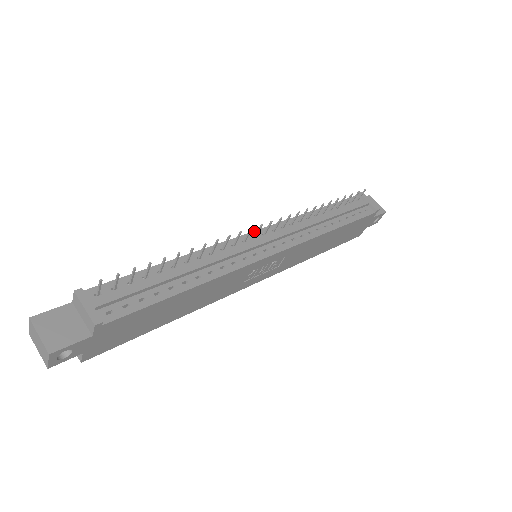
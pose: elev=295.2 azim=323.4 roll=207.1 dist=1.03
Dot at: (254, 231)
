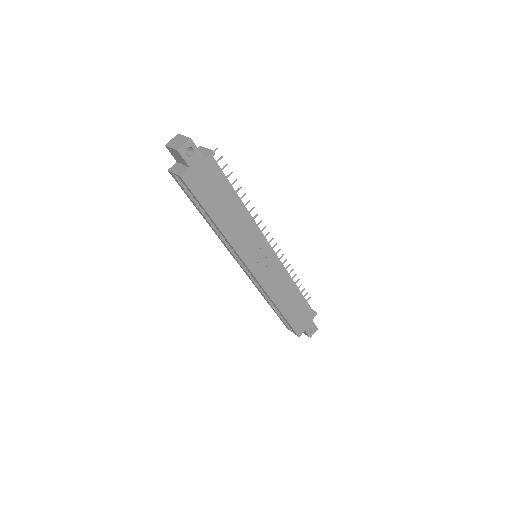
Dot at: occluded
